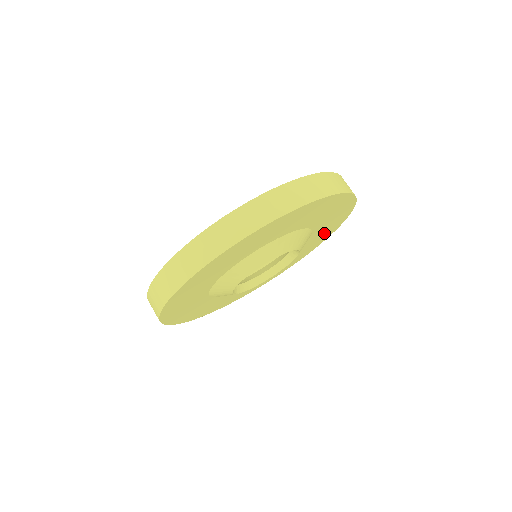
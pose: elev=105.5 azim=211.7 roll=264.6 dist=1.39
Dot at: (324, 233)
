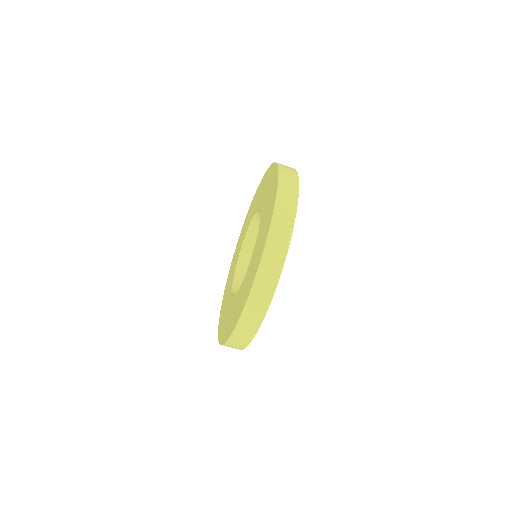
Dot at: occluded
